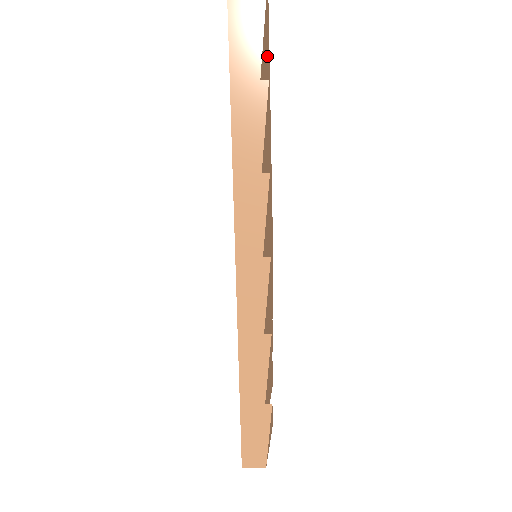
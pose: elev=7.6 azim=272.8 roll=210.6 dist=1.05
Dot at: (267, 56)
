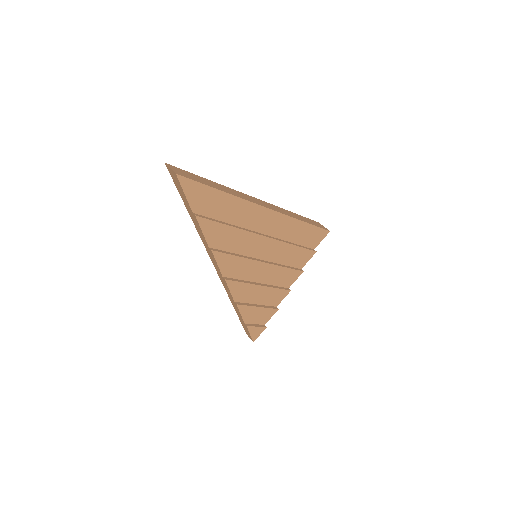
Dot at: (206, 192)
